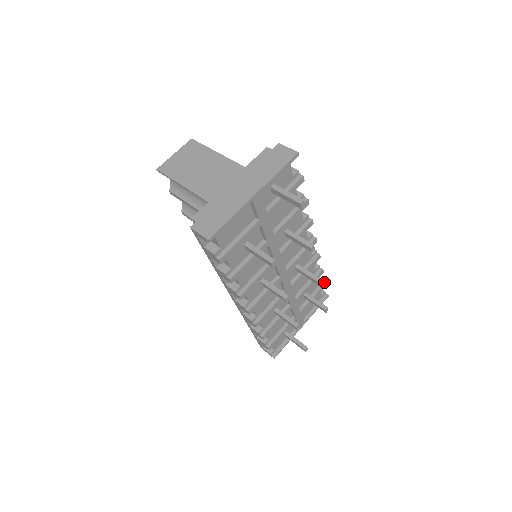
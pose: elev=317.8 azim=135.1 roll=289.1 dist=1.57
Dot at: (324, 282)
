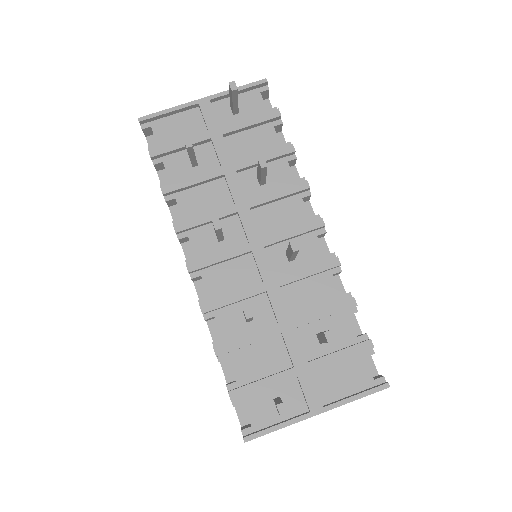
Dot at: (369, 339)
